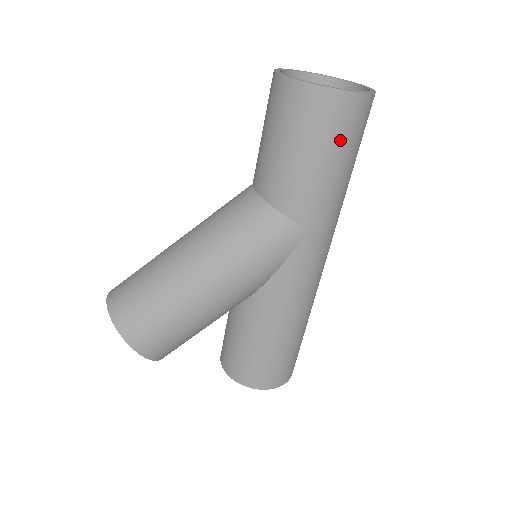
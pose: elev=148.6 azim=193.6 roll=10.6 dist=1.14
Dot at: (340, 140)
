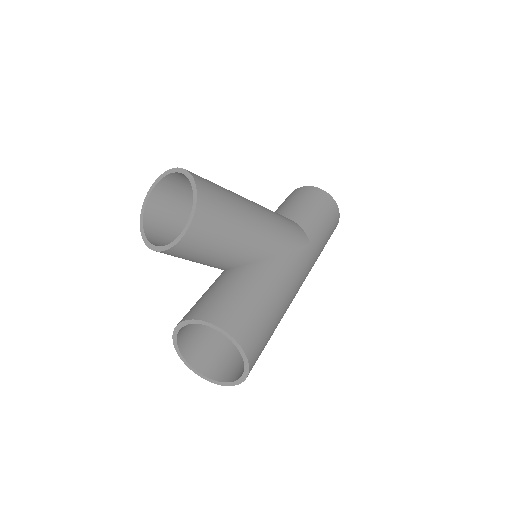
Dot at: (331, 220)
